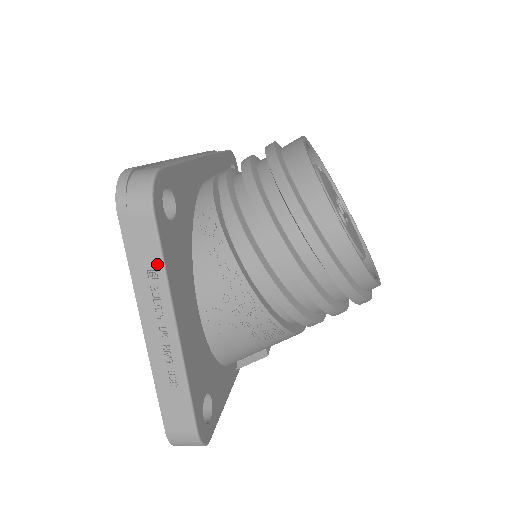
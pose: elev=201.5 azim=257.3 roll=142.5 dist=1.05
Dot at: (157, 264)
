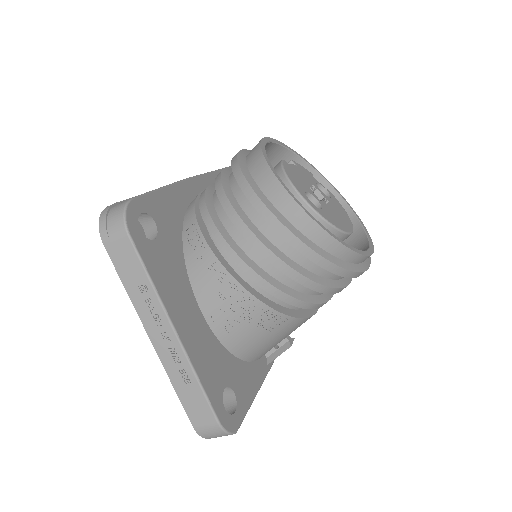
Dot at: (144, 279)
